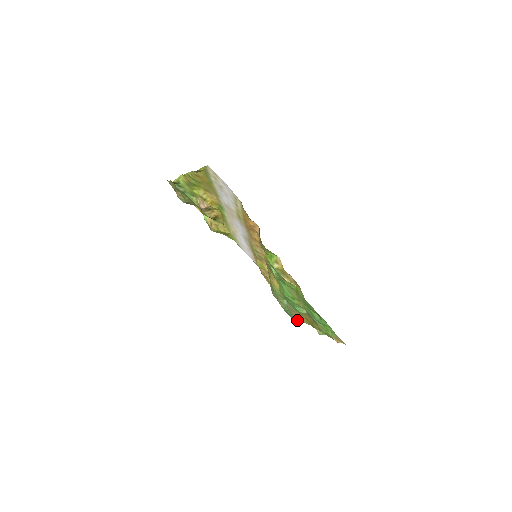
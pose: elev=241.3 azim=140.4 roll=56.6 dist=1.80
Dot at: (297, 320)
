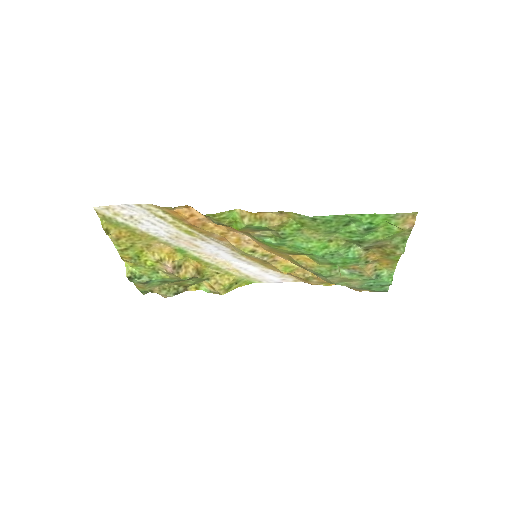
Dot at: (386, 280)
